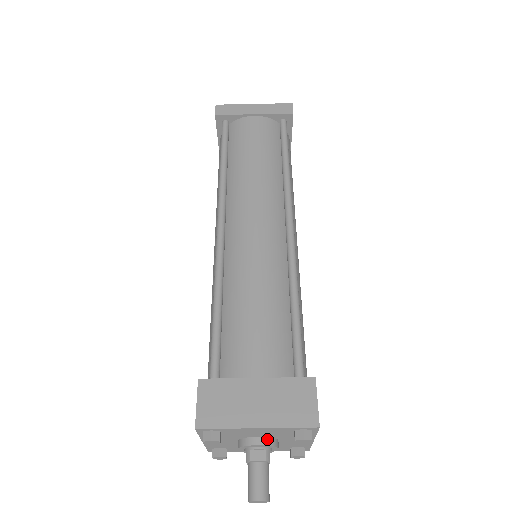
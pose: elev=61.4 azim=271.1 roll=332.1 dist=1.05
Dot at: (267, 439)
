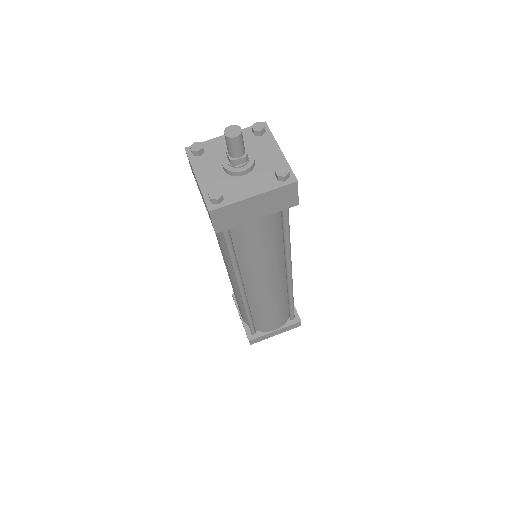
Dot at: occluded
